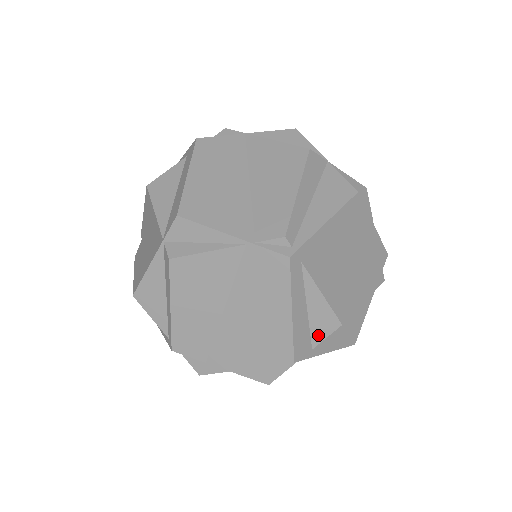
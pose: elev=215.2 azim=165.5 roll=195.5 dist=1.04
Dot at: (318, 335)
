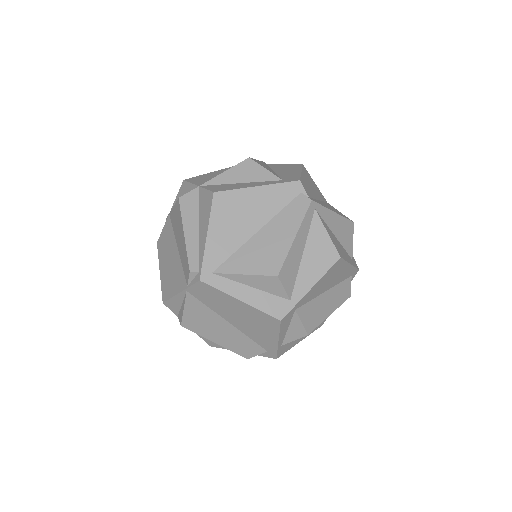
Dot at: (279, 292)
